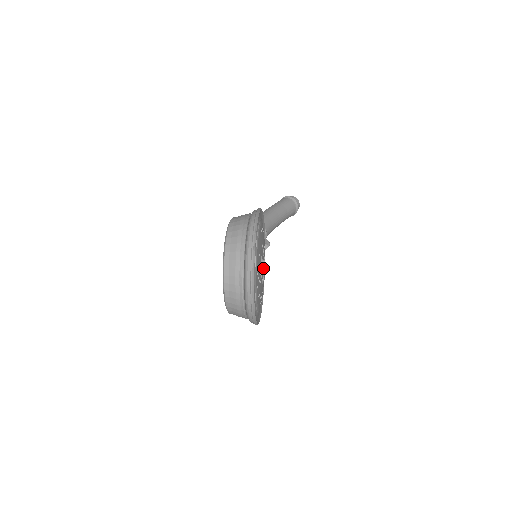
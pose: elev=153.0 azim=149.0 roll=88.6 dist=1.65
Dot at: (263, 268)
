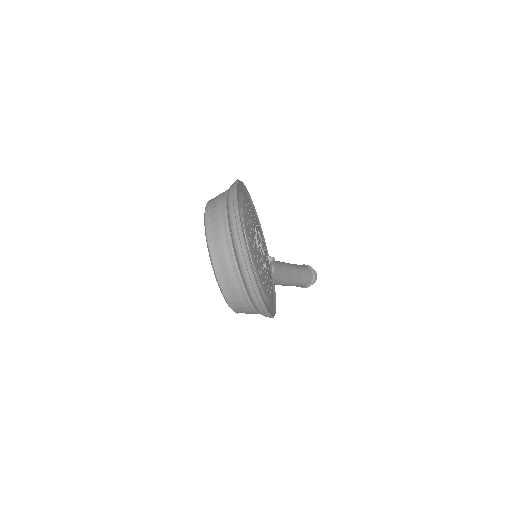
Dot at: (260, 243)
